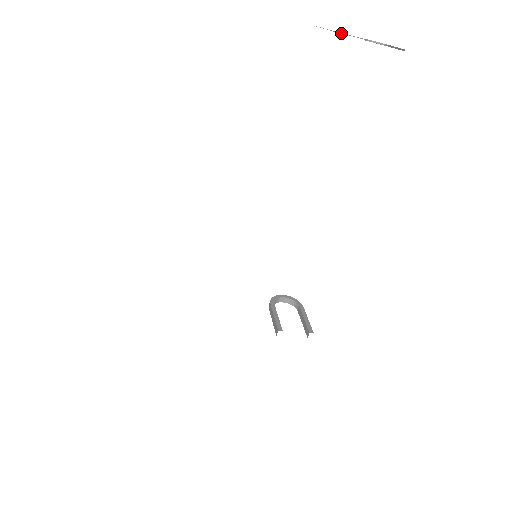
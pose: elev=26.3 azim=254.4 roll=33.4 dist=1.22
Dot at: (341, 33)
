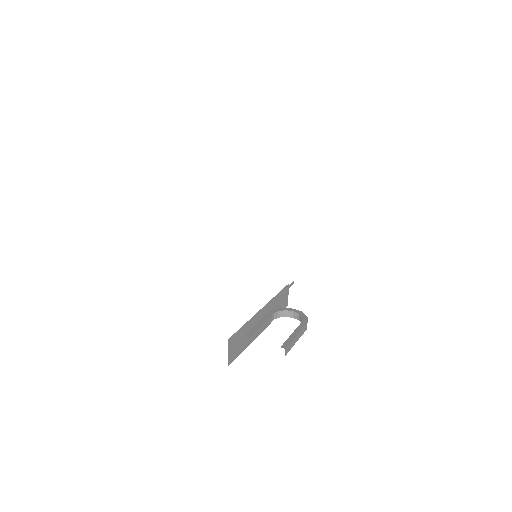
Dot at: out of frame
